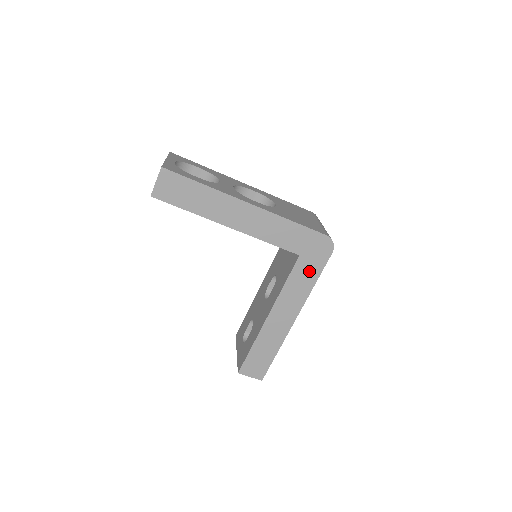
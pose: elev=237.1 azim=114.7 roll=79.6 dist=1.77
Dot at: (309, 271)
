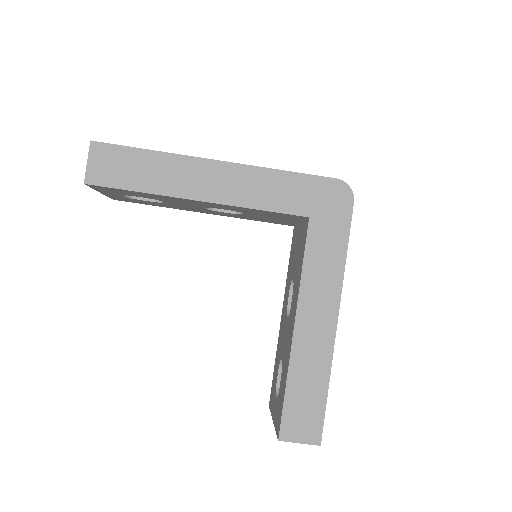
Dot at: (331, 238)
